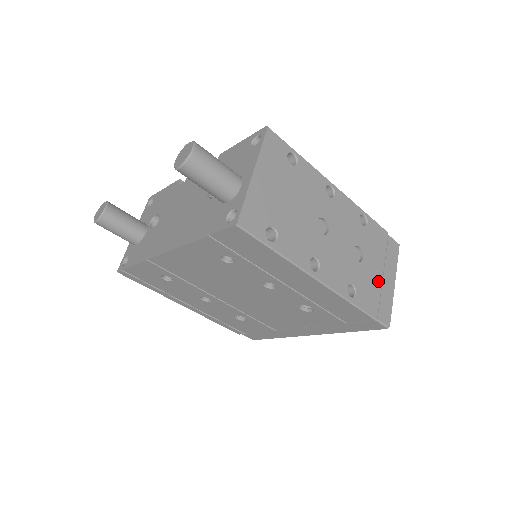
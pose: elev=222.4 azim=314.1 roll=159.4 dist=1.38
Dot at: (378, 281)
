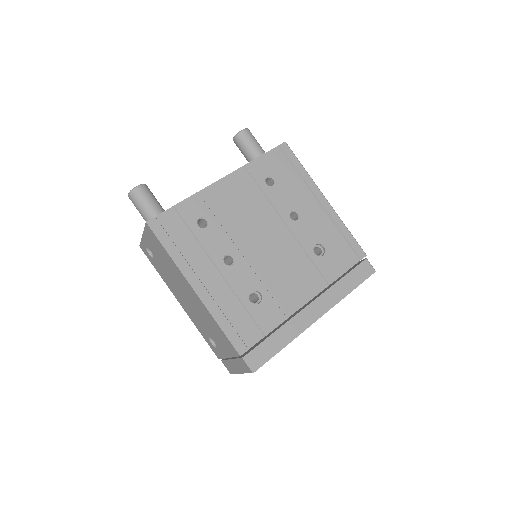
Dot at: occluded
